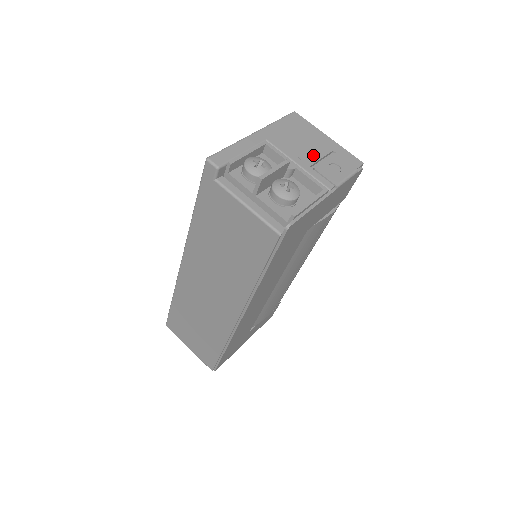
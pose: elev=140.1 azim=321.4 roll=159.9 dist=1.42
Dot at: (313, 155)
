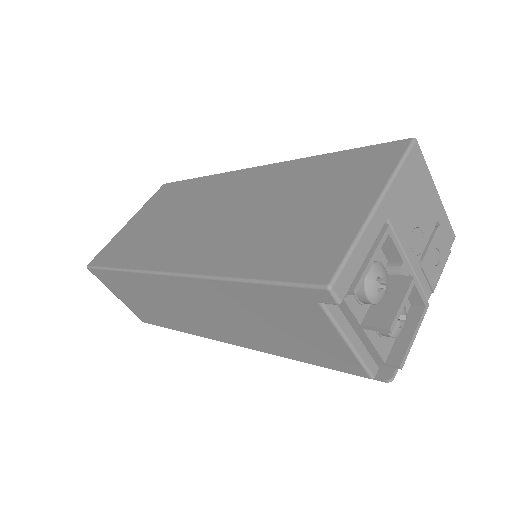
Dot at: (423, 237)
